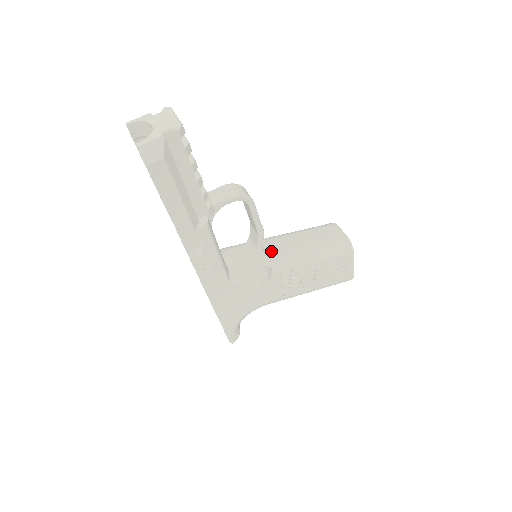
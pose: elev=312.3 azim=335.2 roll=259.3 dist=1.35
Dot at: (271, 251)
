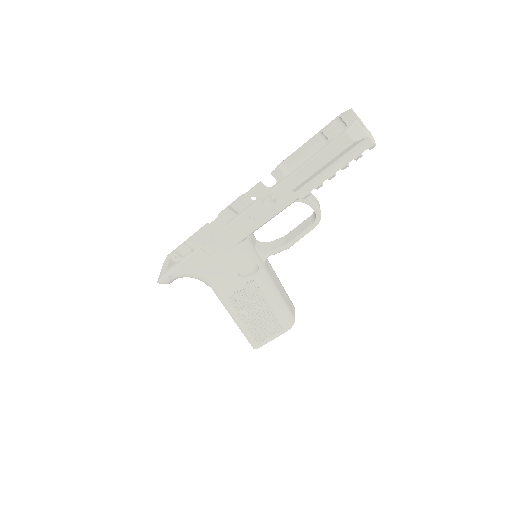
Dot at: (266, 265)
